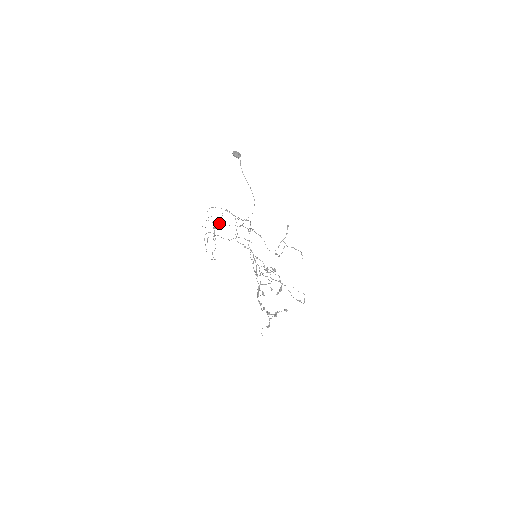
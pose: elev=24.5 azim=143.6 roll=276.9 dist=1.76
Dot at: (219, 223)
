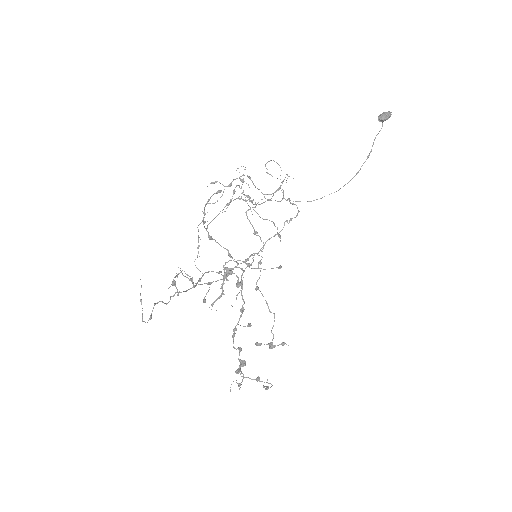
Dot at: (248, 176)
